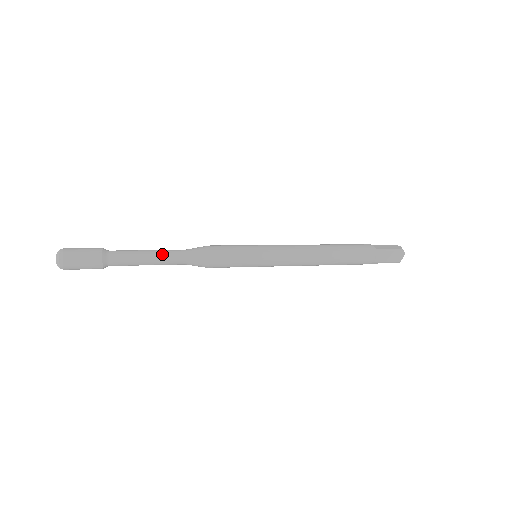
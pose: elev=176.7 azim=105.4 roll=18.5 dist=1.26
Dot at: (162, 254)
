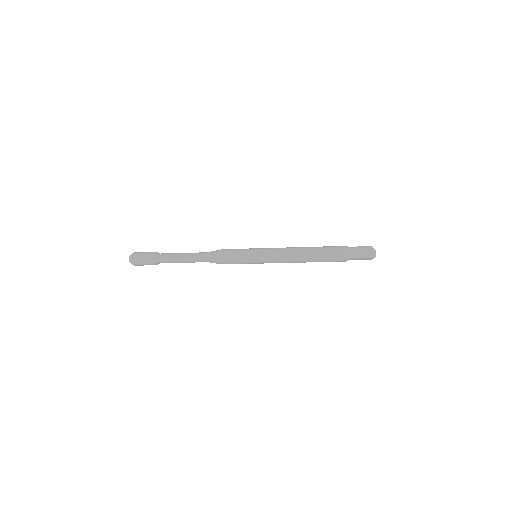
Dot at: (191, 253)
